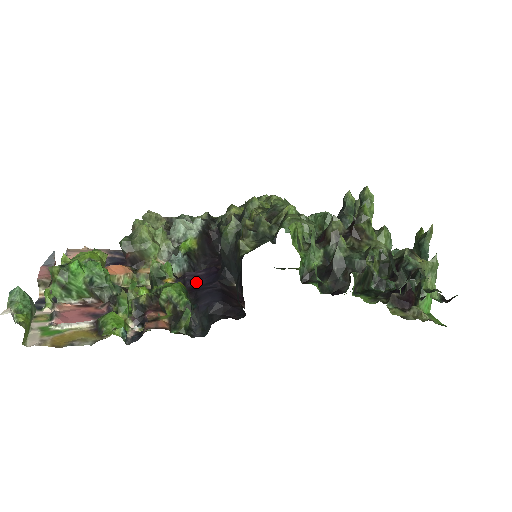
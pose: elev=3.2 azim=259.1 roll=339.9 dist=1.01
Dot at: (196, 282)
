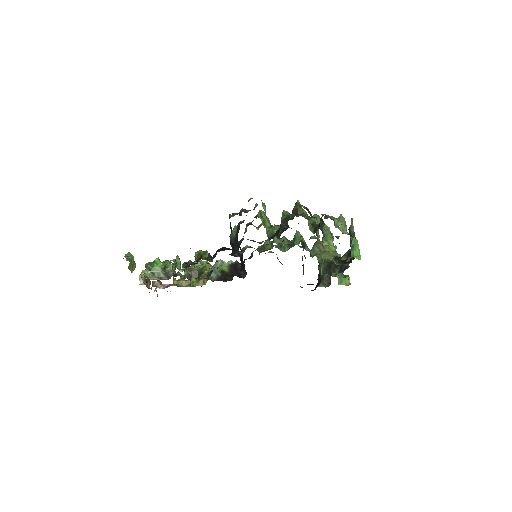
Dot at: occluded
